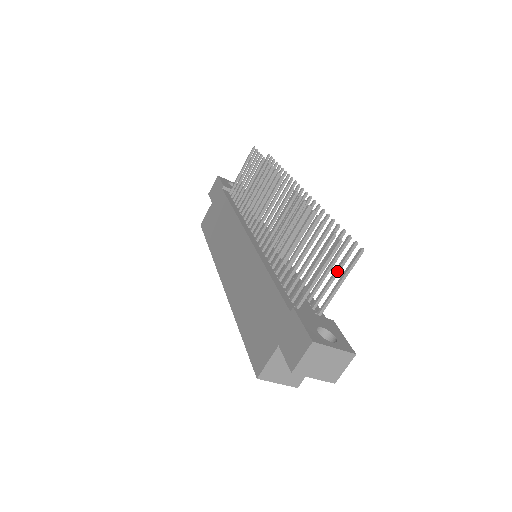
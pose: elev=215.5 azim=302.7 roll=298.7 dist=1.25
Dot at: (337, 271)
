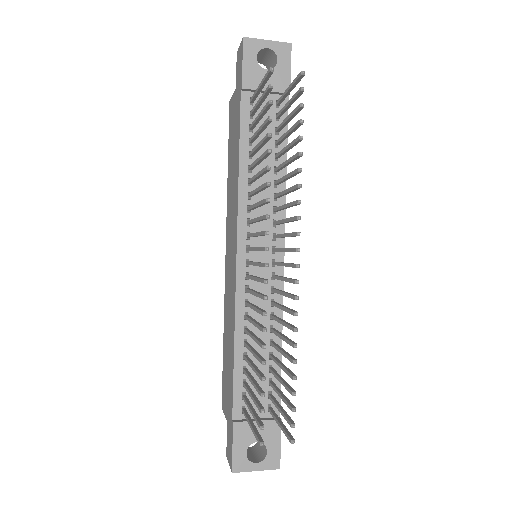
Dot at: (281, 413)
